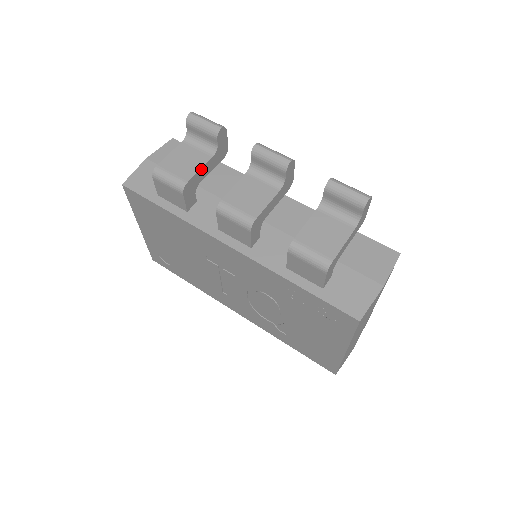
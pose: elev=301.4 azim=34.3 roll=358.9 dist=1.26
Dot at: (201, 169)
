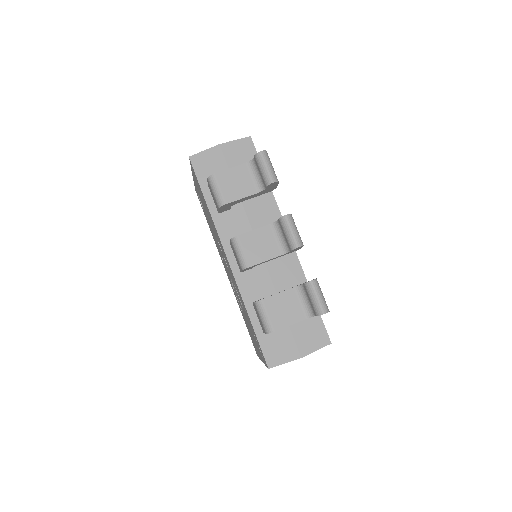
Dot at: (243, 198)
